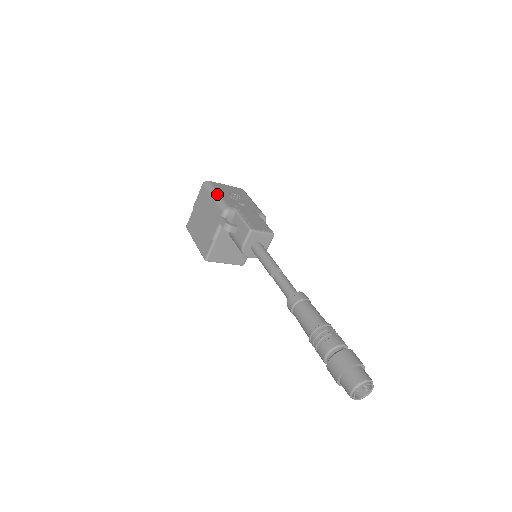
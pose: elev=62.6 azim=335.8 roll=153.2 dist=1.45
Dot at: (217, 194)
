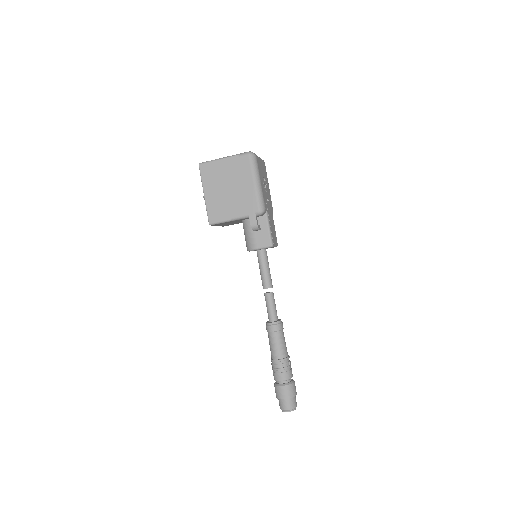
Dot at: (260, 183)
